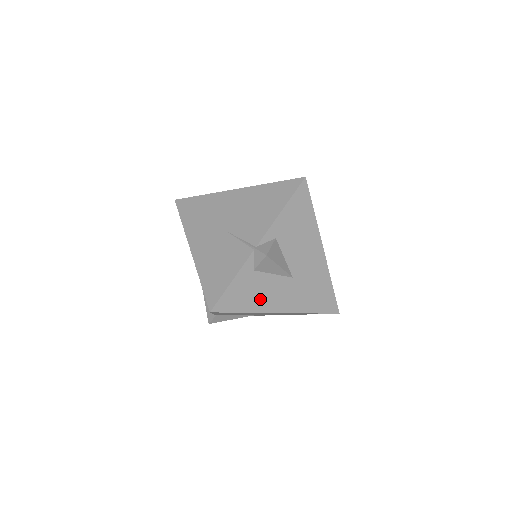
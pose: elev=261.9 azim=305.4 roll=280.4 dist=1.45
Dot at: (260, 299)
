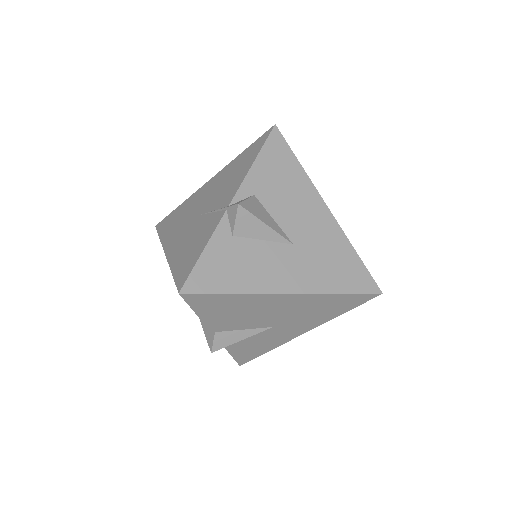
Dot at: (252, 274)
